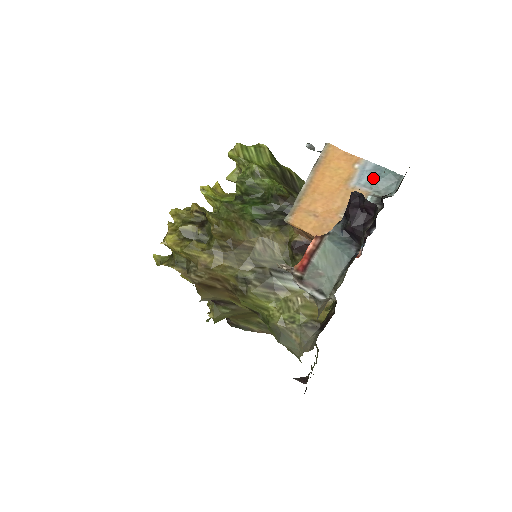
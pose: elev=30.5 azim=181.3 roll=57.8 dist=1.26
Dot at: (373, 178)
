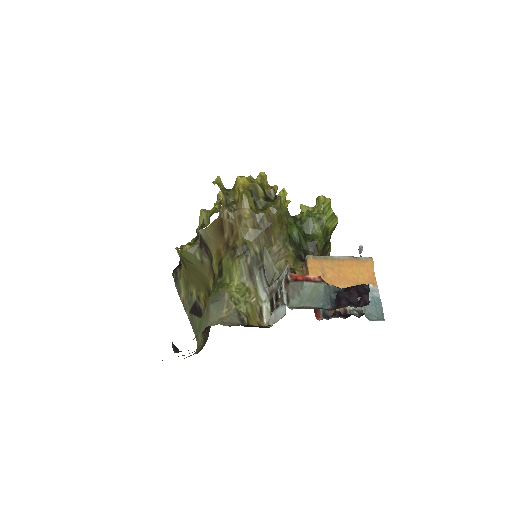
Dot at: (371, 301)
